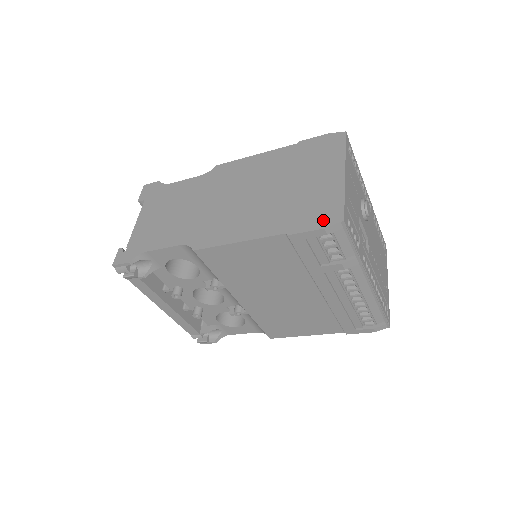
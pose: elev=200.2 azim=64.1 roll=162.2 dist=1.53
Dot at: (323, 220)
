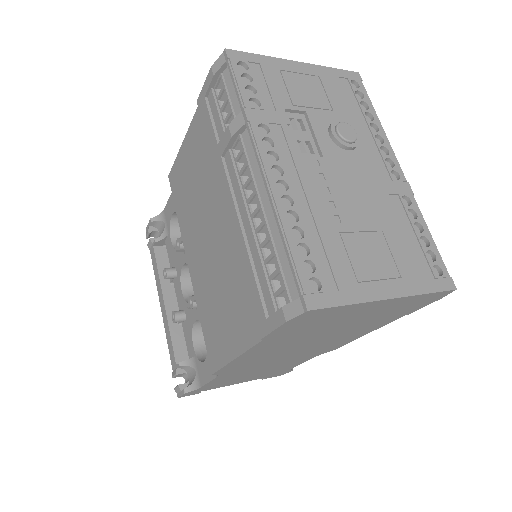
Dot at: occluded
